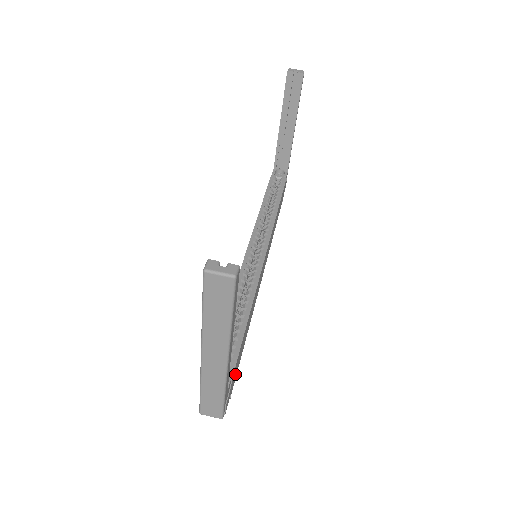
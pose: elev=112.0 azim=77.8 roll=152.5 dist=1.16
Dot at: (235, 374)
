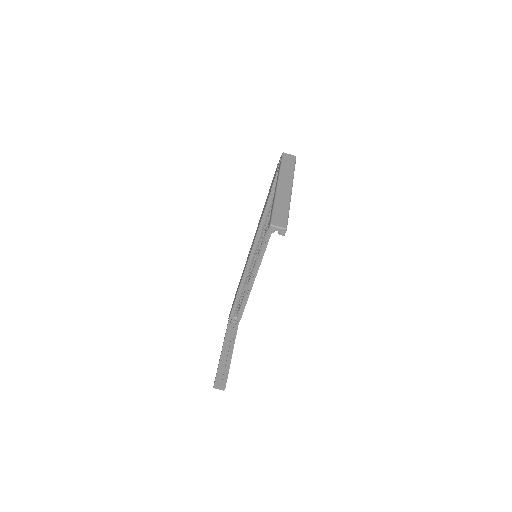
Dot at: occluded
